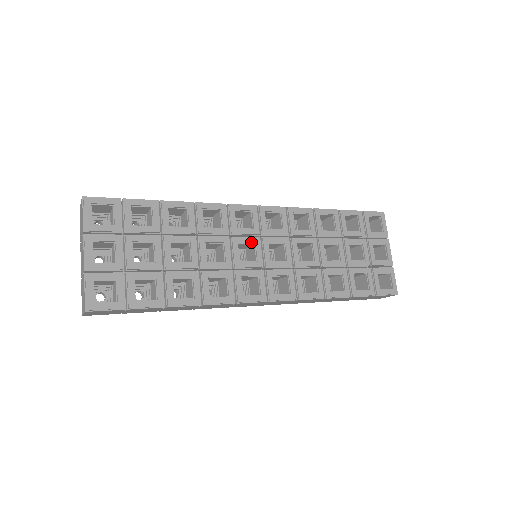
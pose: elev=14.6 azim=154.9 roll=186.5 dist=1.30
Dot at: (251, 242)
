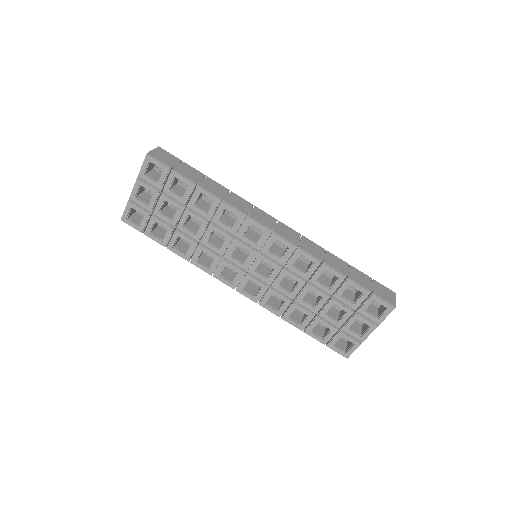
Dot at: (248, 251)
